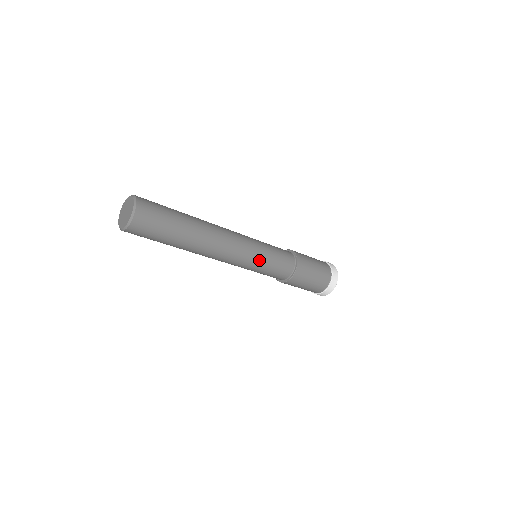
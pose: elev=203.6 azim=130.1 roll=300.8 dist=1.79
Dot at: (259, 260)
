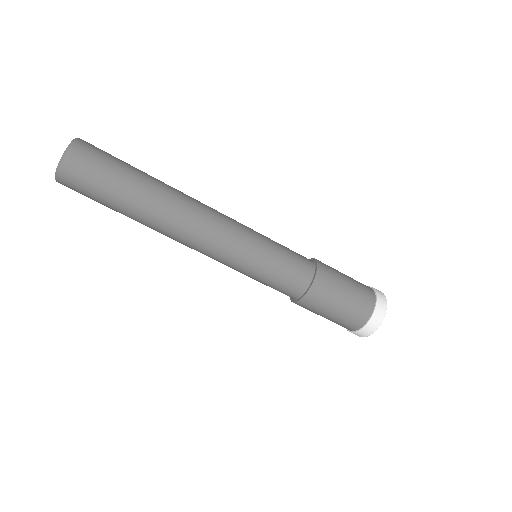
Dot at: (260, 236)
